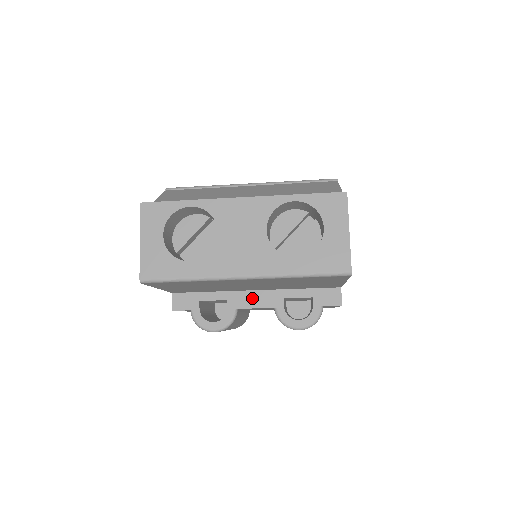
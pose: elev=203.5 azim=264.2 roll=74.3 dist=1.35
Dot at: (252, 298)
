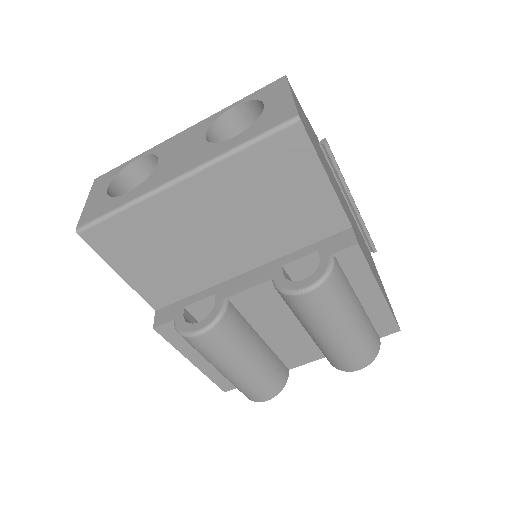
Dot at: (244, 280)
